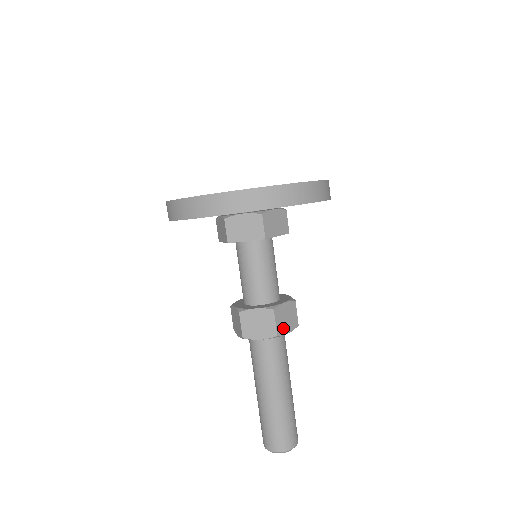
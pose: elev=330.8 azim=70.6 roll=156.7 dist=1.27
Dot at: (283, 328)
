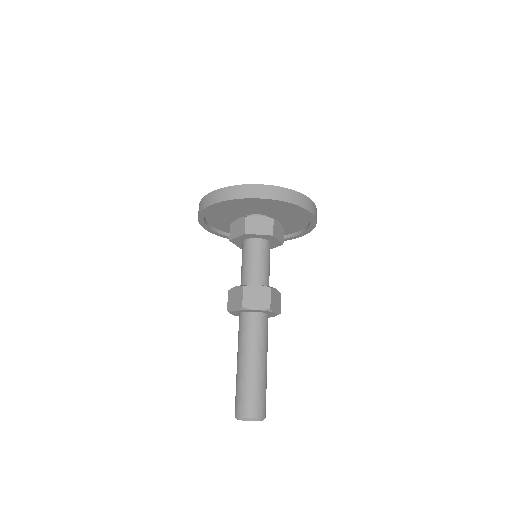
Dot at: (273, 306)
